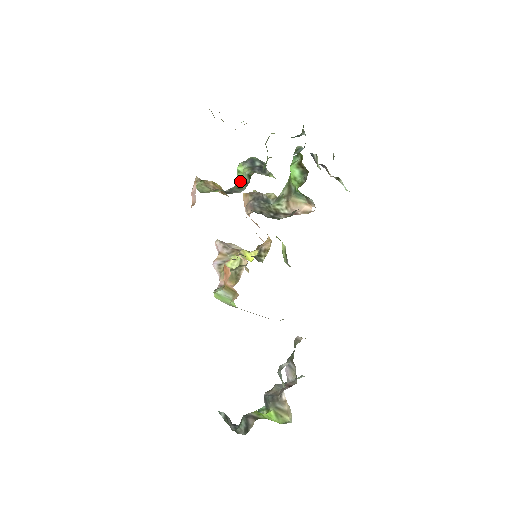
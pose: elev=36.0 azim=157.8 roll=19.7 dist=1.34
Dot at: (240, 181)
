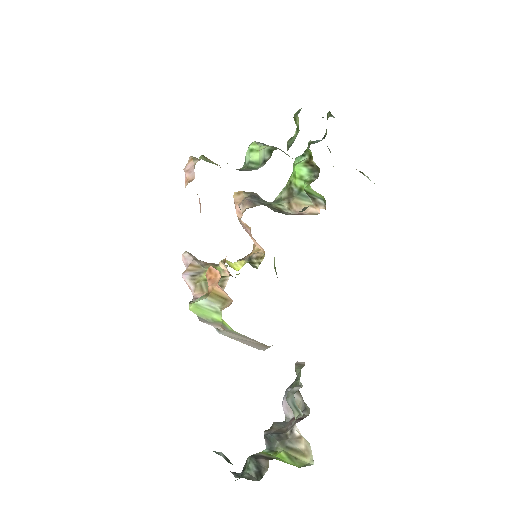
Dot at: (252, 161)
